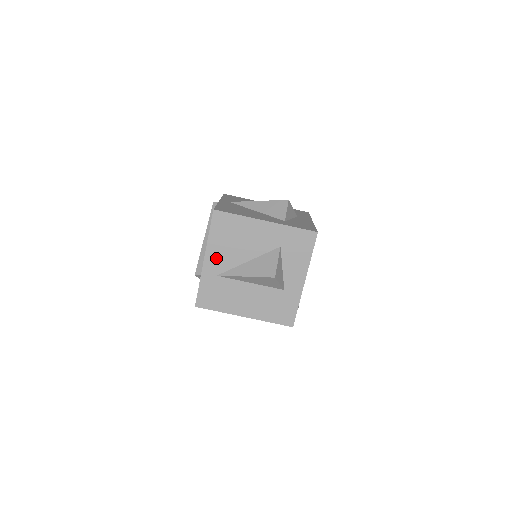
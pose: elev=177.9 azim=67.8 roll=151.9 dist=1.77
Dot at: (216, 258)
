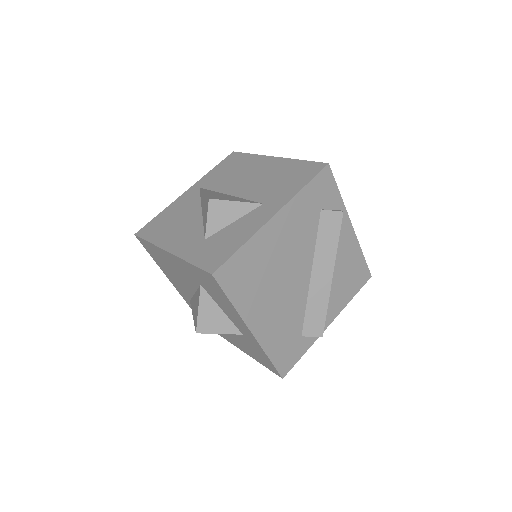
Dot at: (176, 283)
